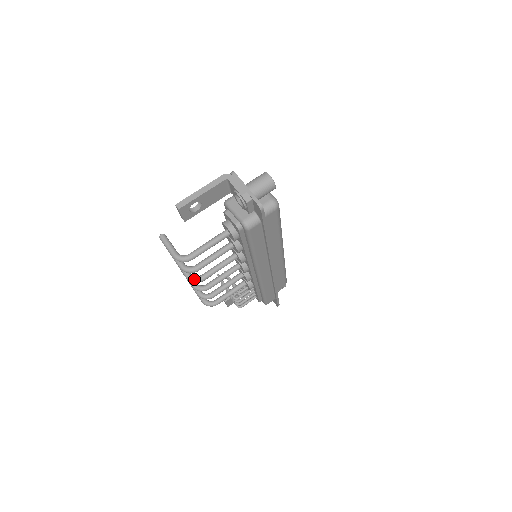
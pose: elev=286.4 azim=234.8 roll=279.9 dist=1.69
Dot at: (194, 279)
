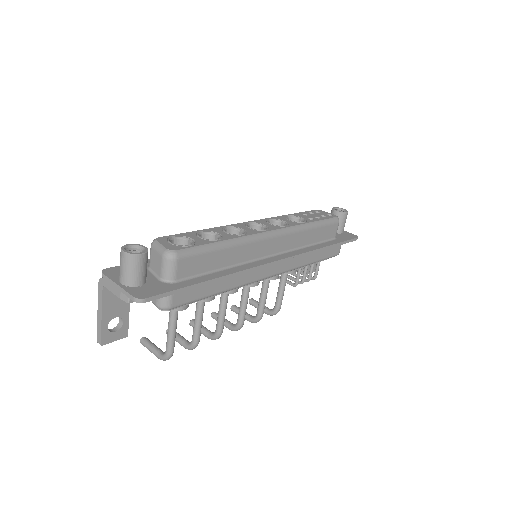
Dot at: (213, 338)
